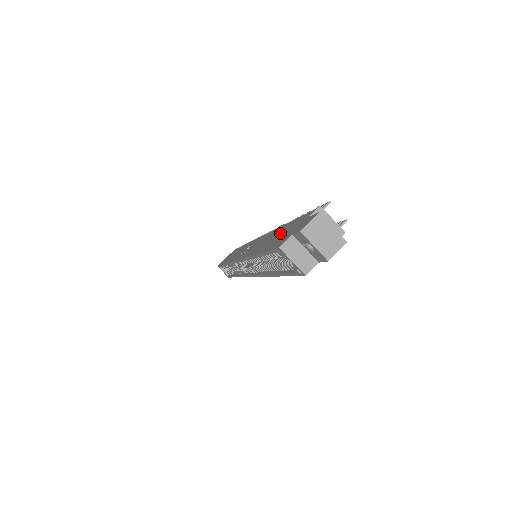
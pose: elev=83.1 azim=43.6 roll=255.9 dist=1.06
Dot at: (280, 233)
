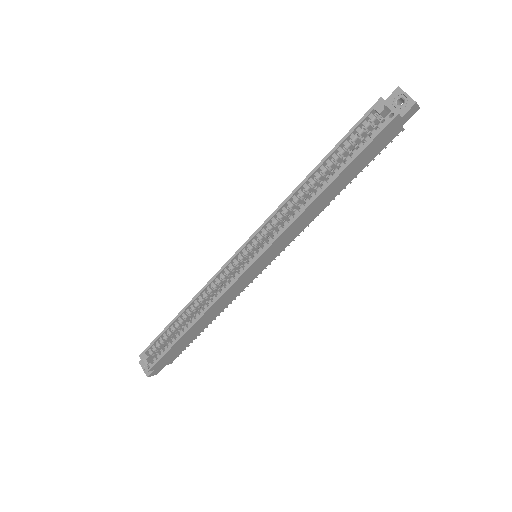
Dot at: occluded
